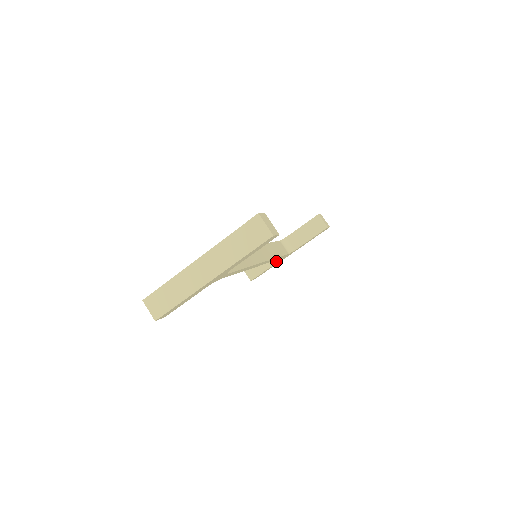
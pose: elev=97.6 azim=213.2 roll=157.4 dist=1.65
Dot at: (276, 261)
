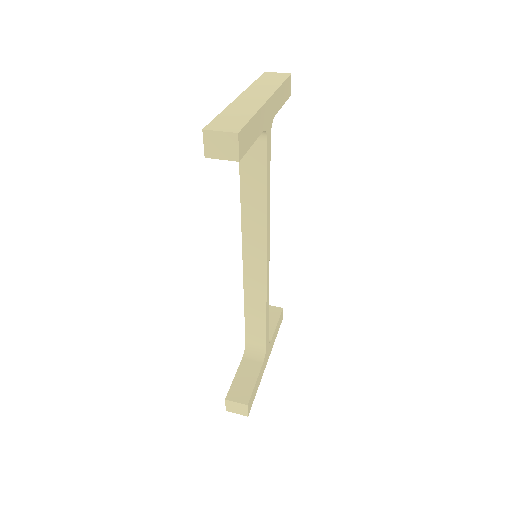
Dot at: (260, 364)
